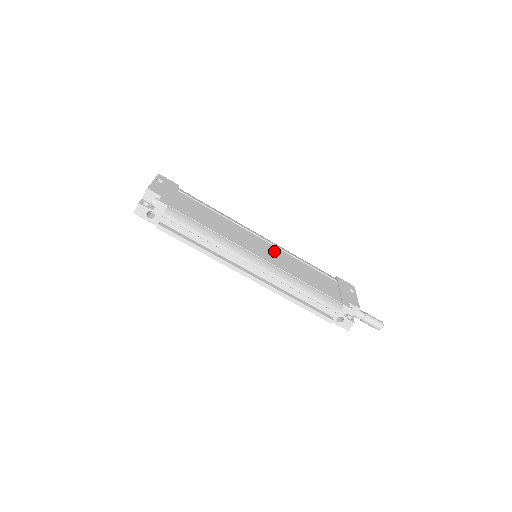
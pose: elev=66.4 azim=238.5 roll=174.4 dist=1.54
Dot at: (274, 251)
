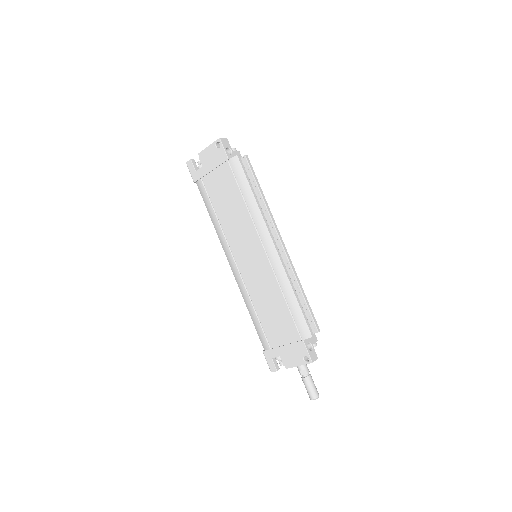
Dot at: occluded
